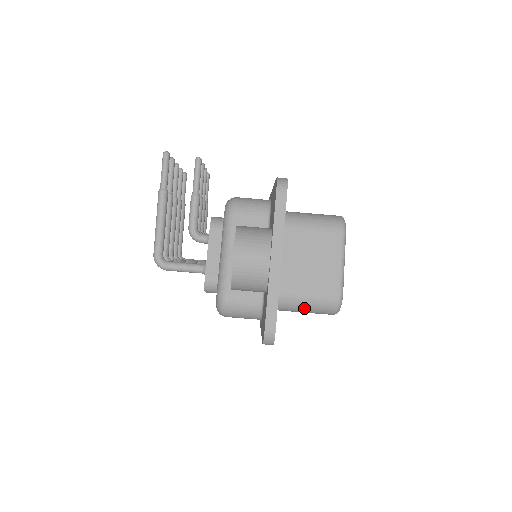
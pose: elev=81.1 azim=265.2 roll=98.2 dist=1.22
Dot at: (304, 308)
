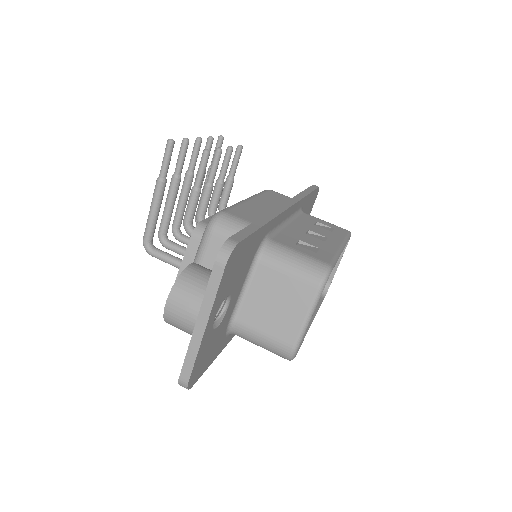
Dot at: (258, 345)
